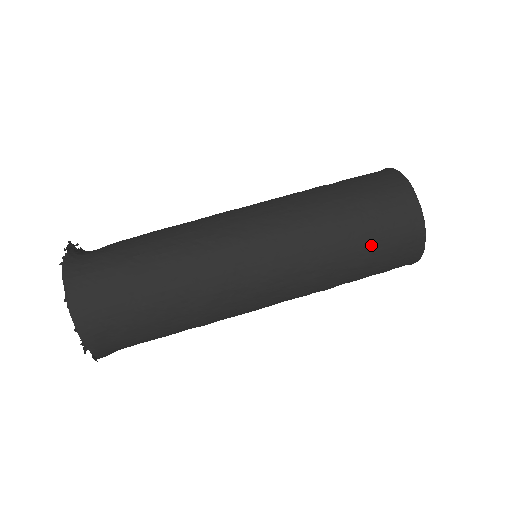
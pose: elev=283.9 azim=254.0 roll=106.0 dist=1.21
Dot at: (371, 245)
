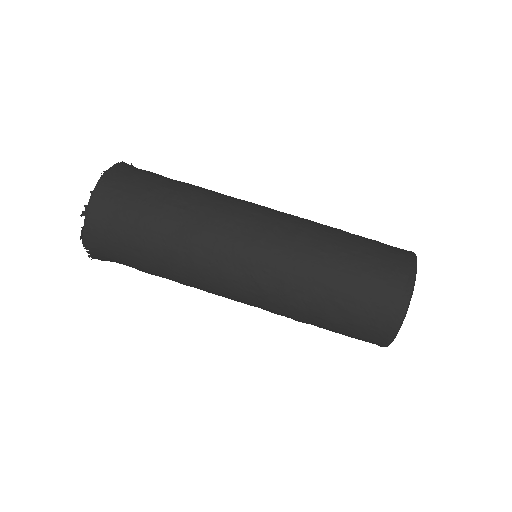
Dot at: (355, 274)
